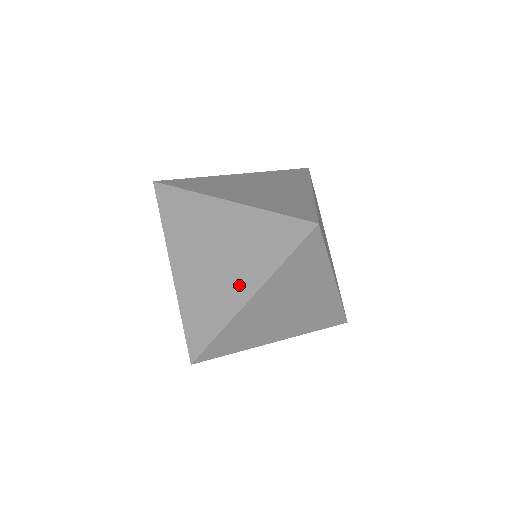
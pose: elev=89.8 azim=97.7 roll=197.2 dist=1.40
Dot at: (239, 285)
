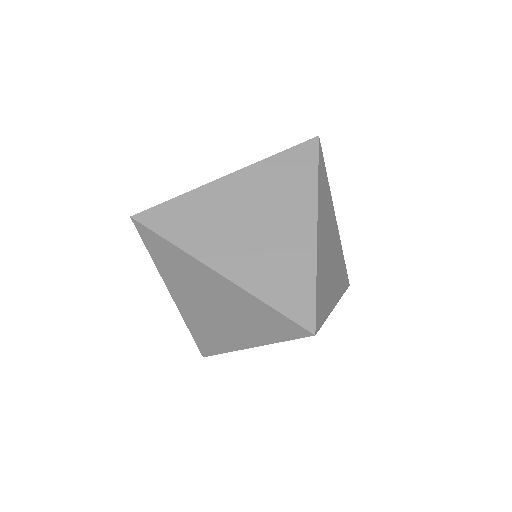
Dot at: (239, 336)
